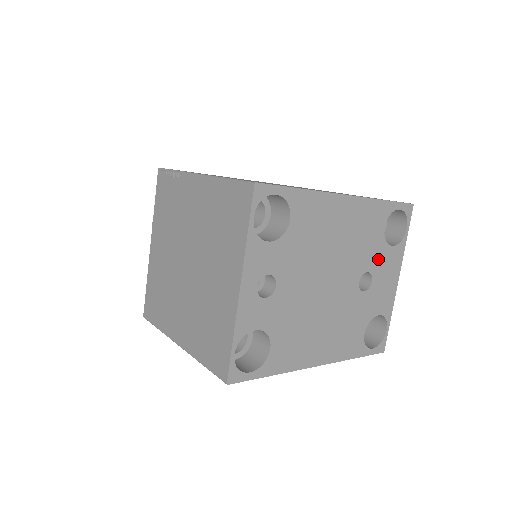
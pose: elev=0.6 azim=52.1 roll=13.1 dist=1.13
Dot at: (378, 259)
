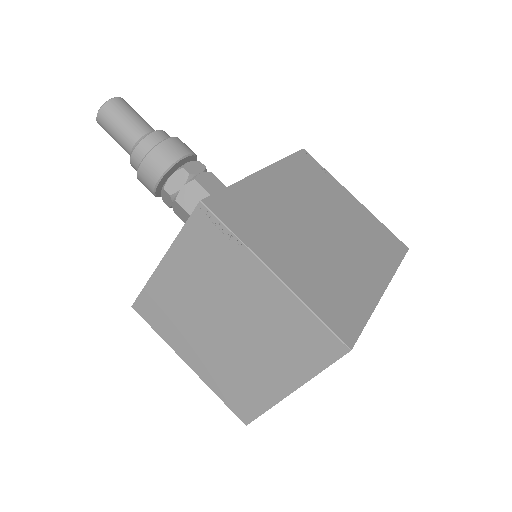
Dot at: occluded
